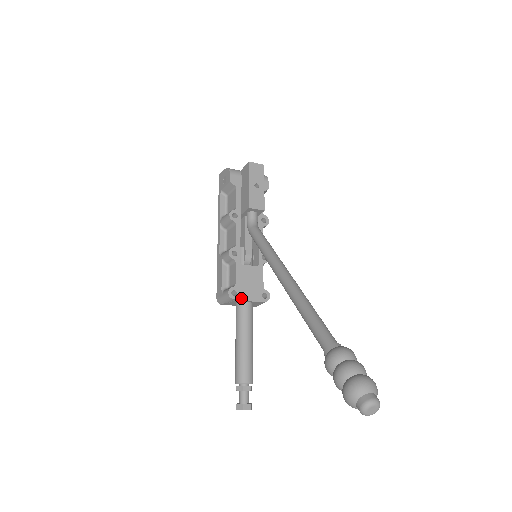
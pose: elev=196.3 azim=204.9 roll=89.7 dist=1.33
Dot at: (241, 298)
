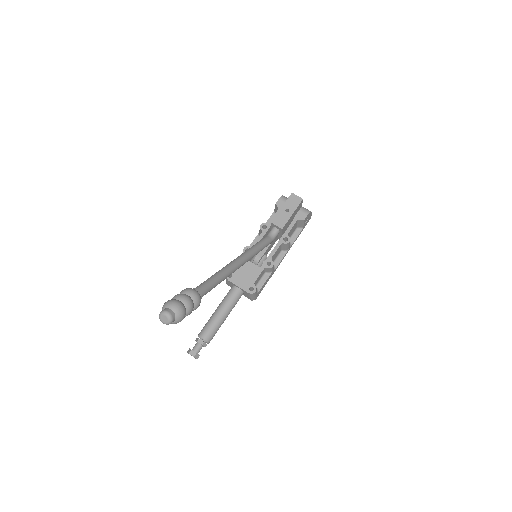
Dot at: (233, 281)
